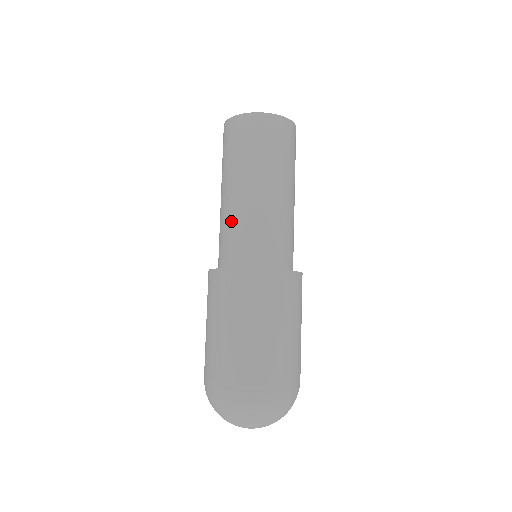
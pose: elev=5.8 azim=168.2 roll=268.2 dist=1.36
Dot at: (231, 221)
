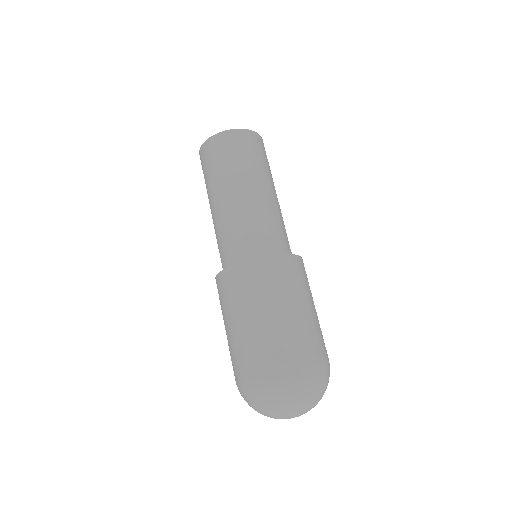
Dot at: (259, 216)
